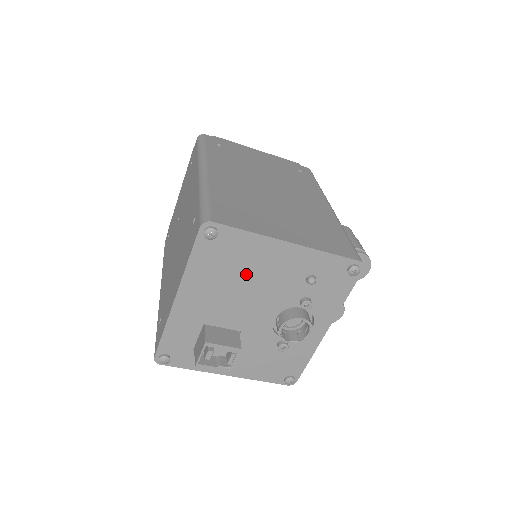
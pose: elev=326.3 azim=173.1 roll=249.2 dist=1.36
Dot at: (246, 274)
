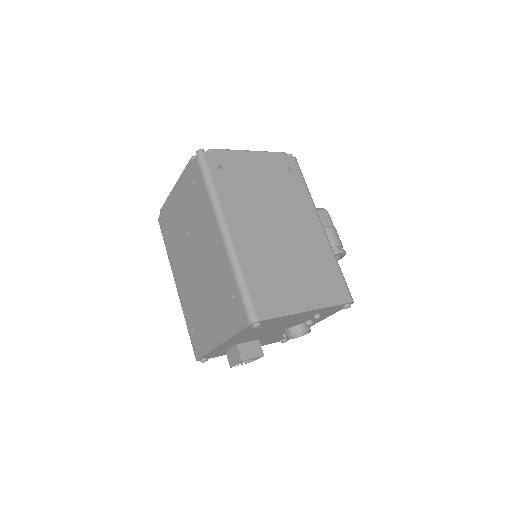
Dot at: (273, 326)
